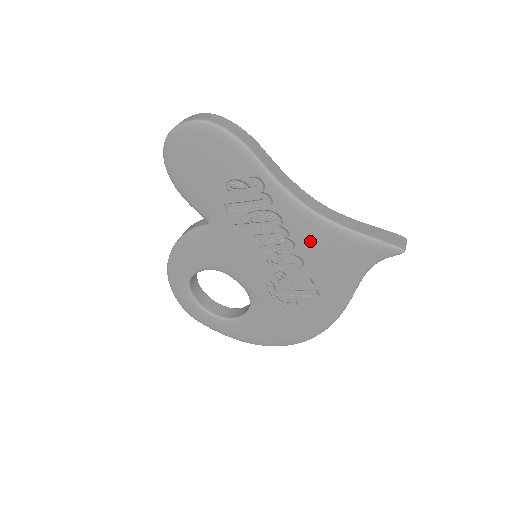
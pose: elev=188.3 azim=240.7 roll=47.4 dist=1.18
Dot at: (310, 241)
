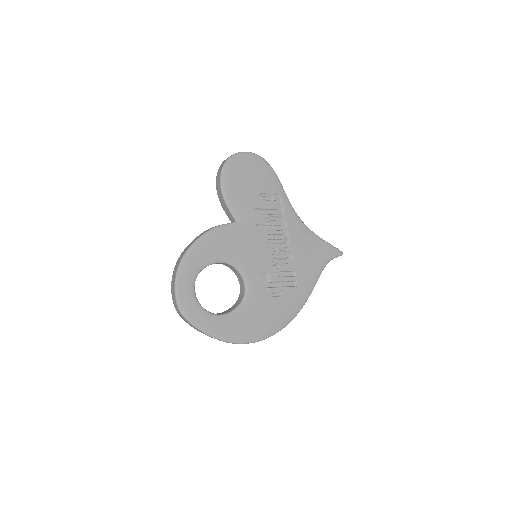
Dot at: (299, 242)
